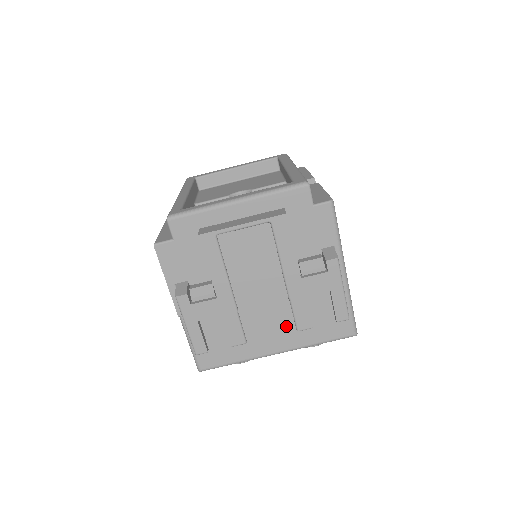
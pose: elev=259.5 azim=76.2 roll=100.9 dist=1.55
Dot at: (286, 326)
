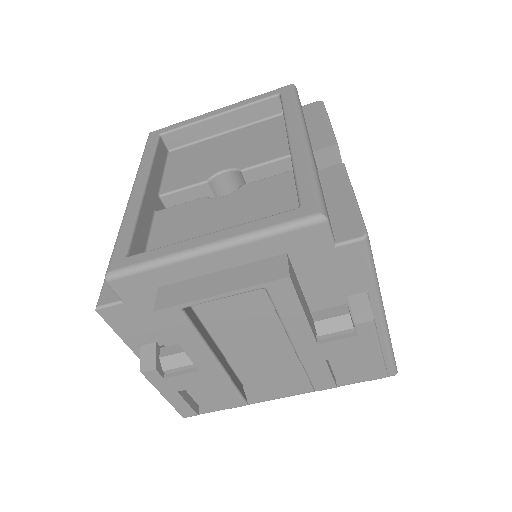
Dot at: (300, 373)
